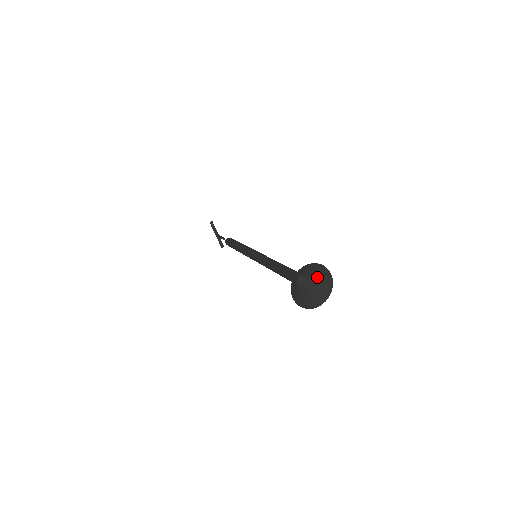
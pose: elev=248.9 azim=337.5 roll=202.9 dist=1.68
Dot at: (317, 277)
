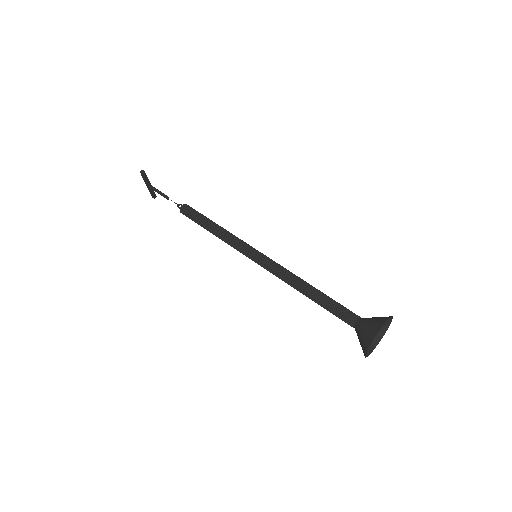
Dot at: occluded
